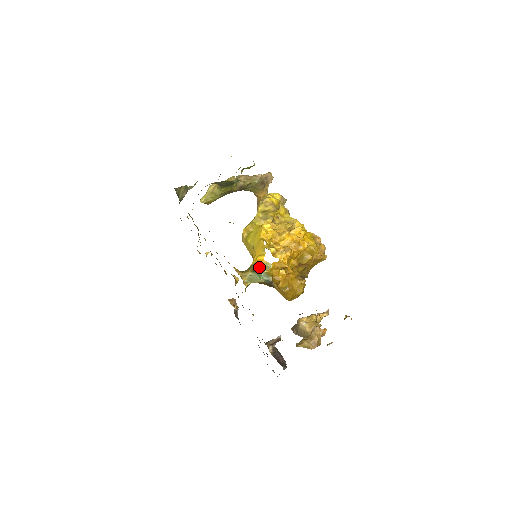
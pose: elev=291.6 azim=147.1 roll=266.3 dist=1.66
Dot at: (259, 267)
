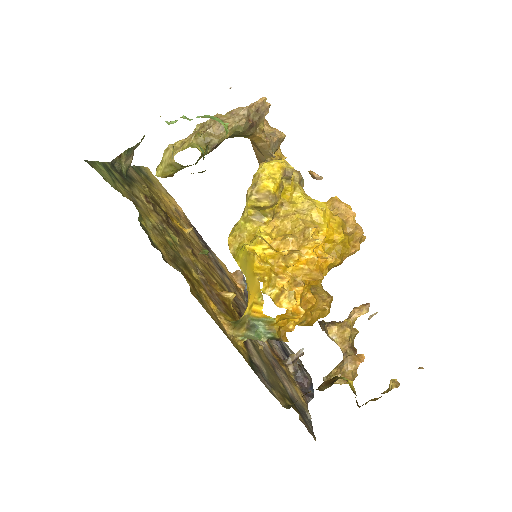
Dot at: (257, 320)
